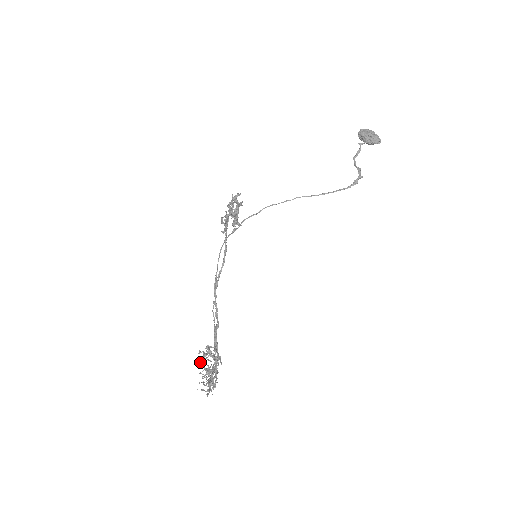
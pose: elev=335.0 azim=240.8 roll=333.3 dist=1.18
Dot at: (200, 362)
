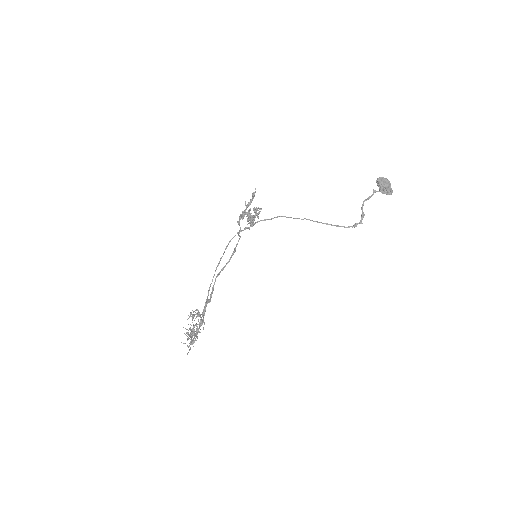
Dot at: (188, 318)
